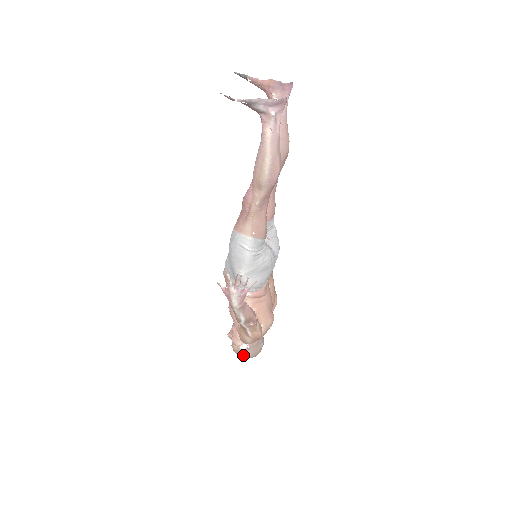
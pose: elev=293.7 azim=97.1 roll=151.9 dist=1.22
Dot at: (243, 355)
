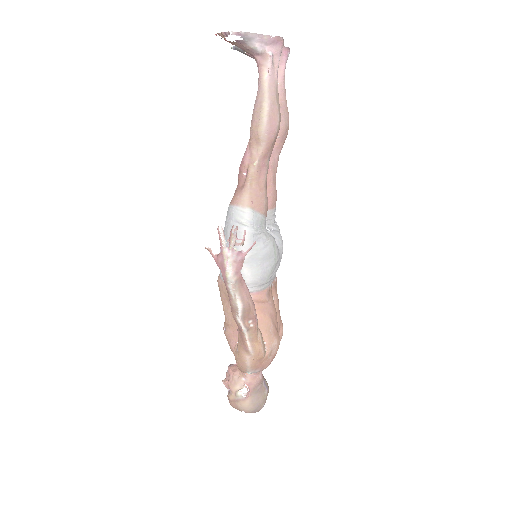
Dot at: (242, 406)
